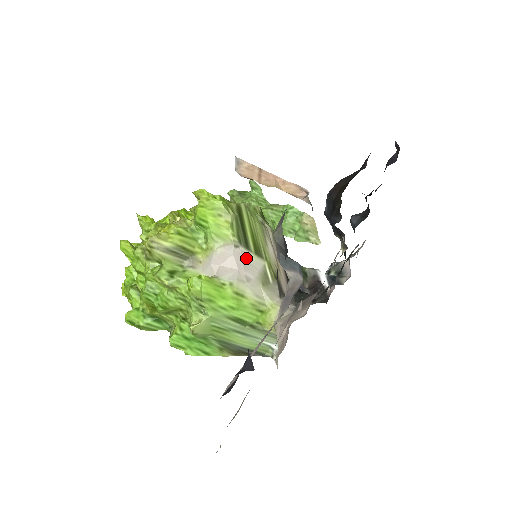
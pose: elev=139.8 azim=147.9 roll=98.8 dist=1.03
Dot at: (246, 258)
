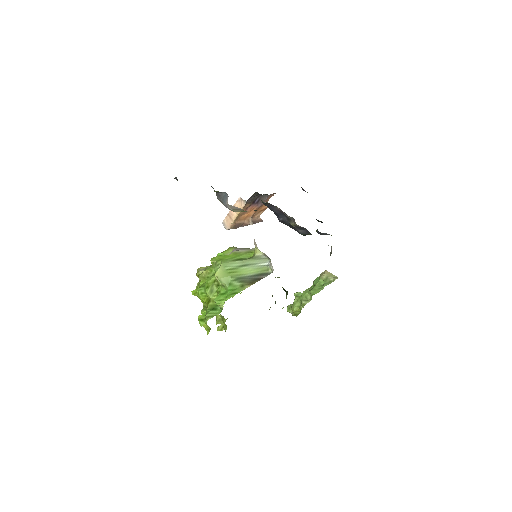
Dot at: occluded
